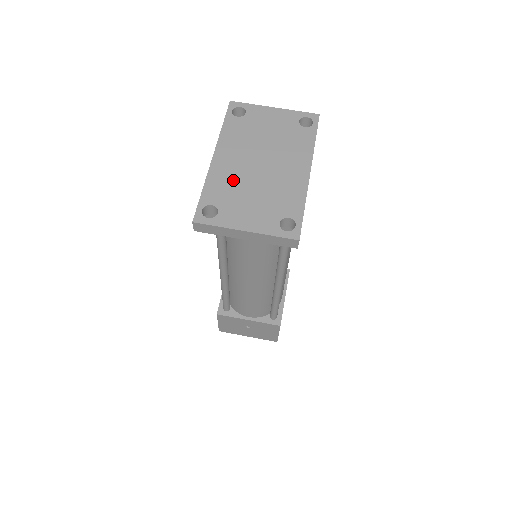
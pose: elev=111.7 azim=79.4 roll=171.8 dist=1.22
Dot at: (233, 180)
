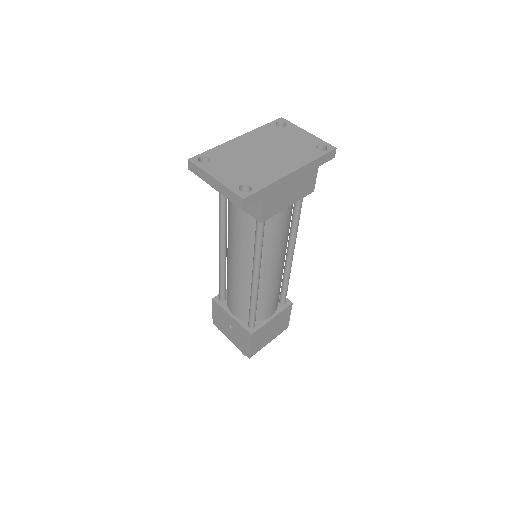
Dot at: (237, 152)
